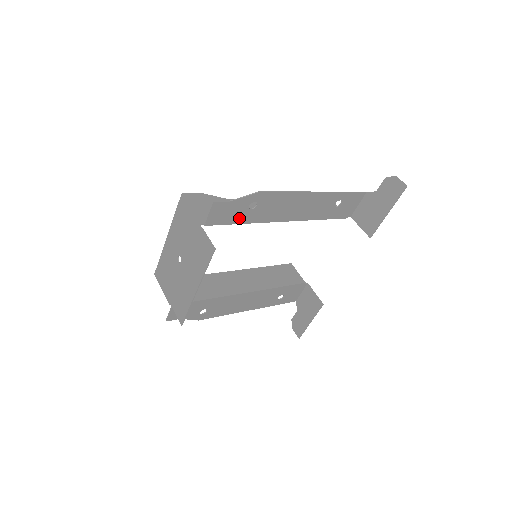
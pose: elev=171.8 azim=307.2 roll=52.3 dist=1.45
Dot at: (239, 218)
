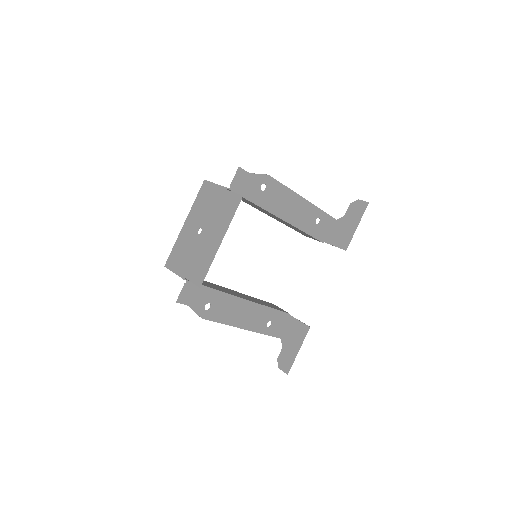
Dot at: (253, 196)
